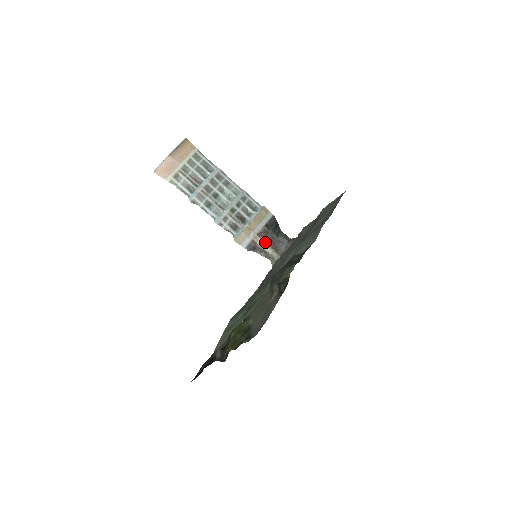
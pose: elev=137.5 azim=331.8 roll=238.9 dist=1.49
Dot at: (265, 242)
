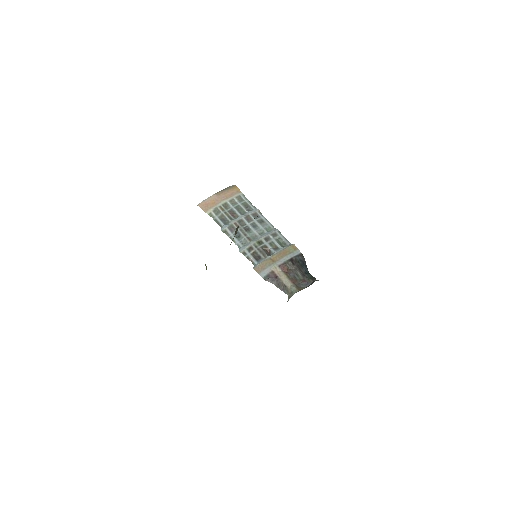
Dot at: (286, 275)
